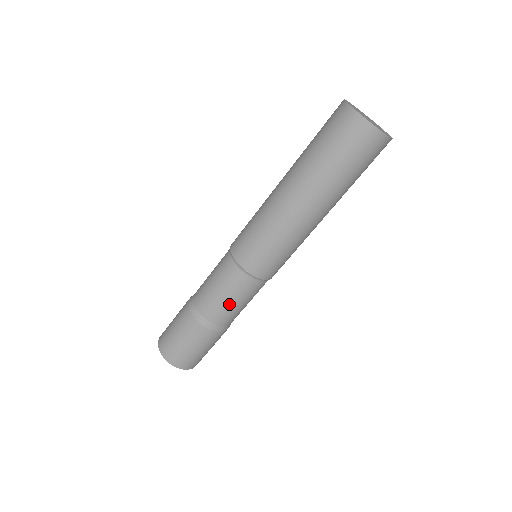
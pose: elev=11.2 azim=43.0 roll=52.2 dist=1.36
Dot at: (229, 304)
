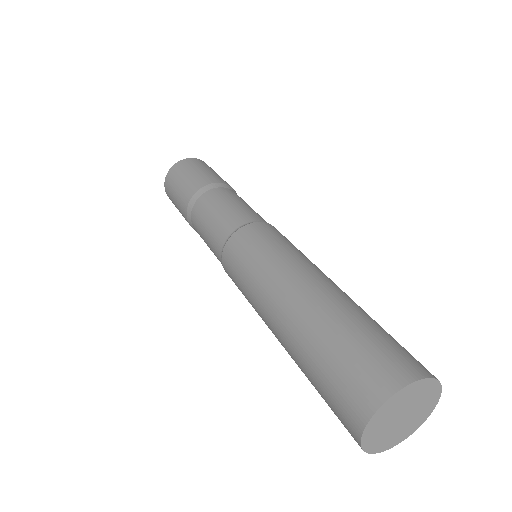
Dot at: occluded
